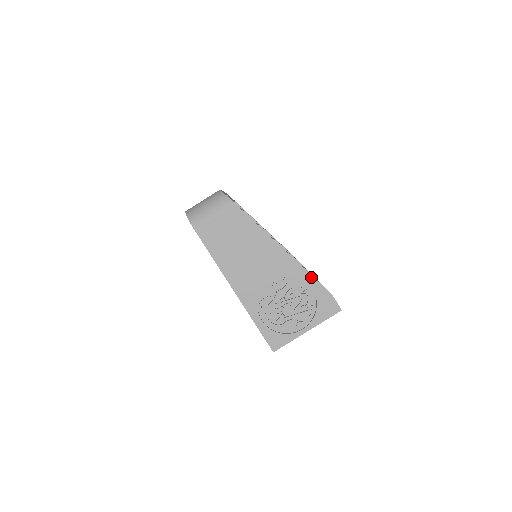
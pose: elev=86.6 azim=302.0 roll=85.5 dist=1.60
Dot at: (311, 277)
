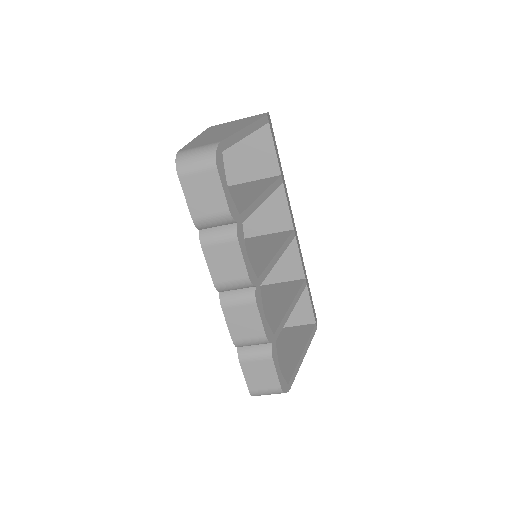
Dot at: (311, 340)
